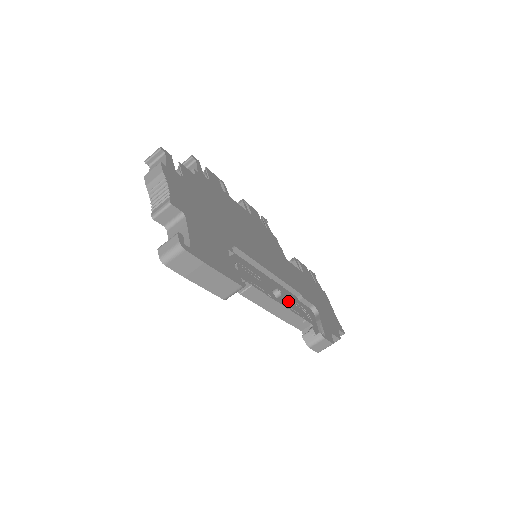
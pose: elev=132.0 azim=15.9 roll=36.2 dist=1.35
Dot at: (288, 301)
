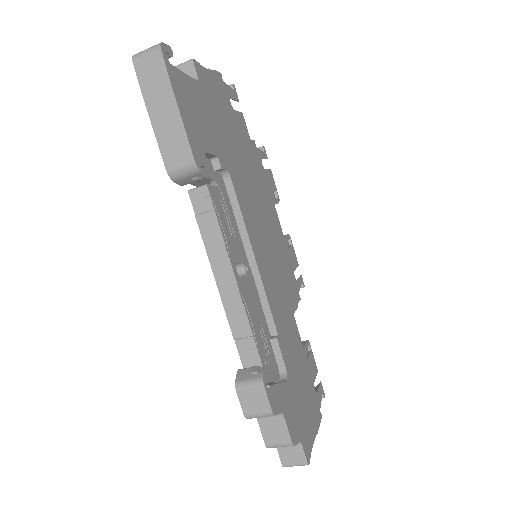
Dot at: (251, 304)
